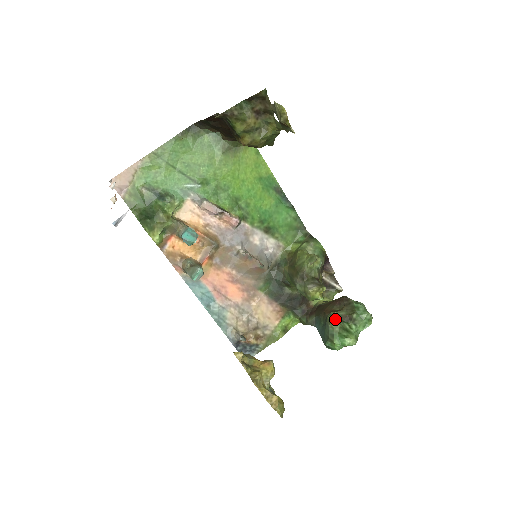
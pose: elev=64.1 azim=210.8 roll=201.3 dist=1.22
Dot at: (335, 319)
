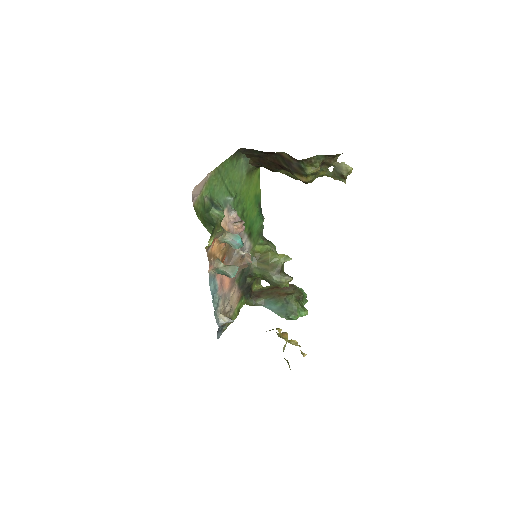
Dot at: (295, 299)
